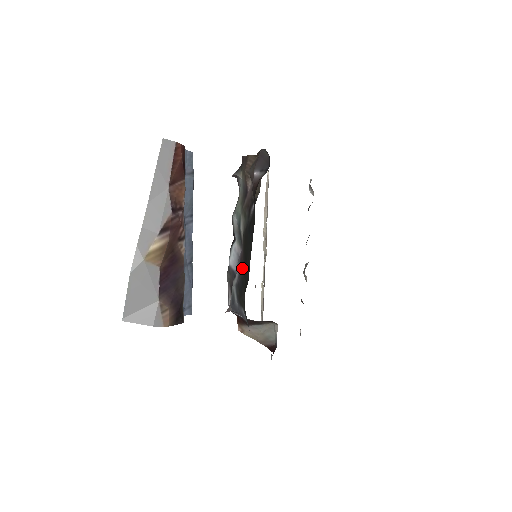
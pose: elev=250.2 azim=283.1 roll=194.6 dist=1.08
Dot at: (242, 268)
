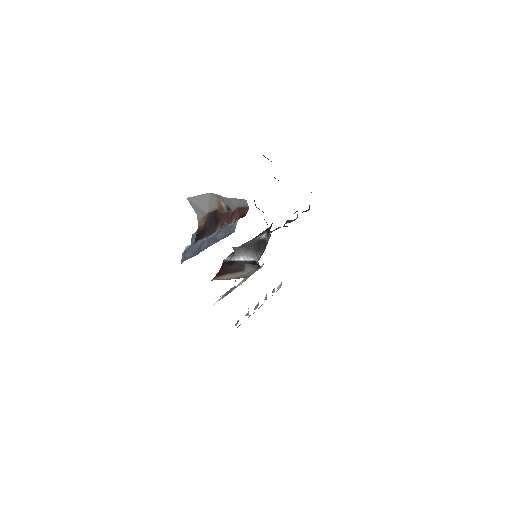
Dot at: occluded
